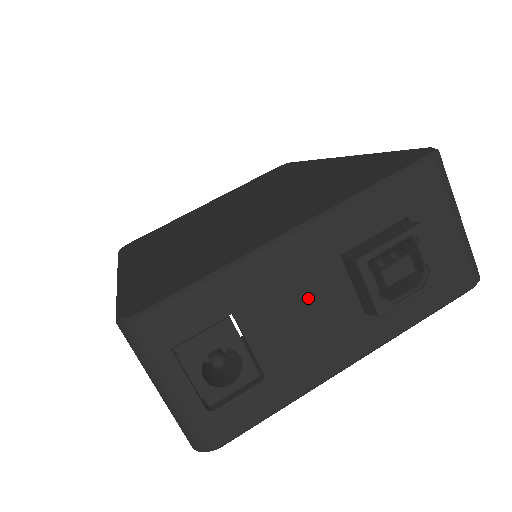
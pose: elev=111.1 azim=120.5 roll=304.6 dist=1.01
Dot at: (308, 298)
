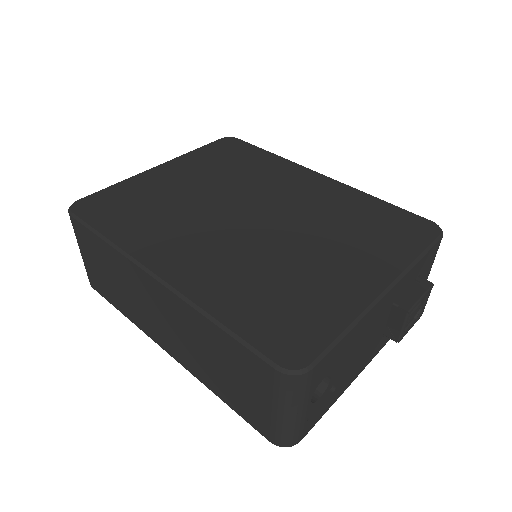
Dot at: (371, 333)
